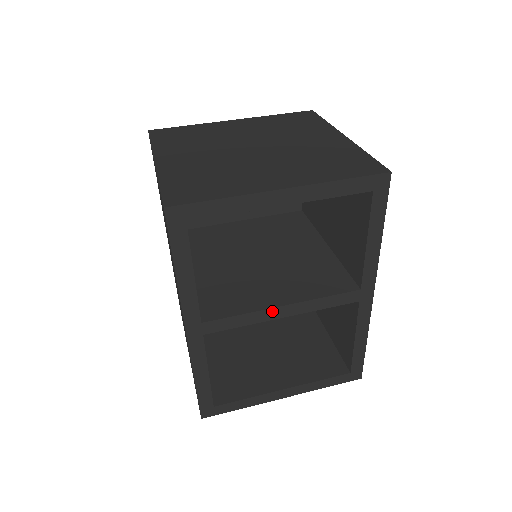
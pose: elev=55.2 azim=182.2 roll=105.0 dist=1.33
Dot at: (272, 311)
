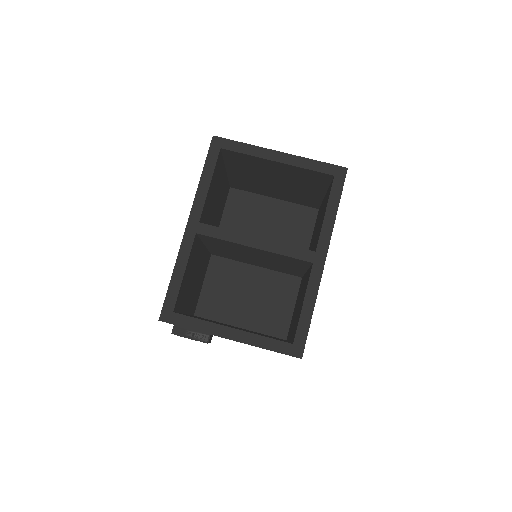
Dot at: (248, 238)
